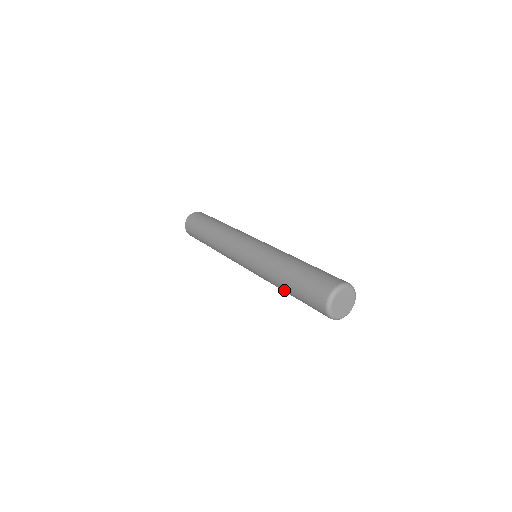
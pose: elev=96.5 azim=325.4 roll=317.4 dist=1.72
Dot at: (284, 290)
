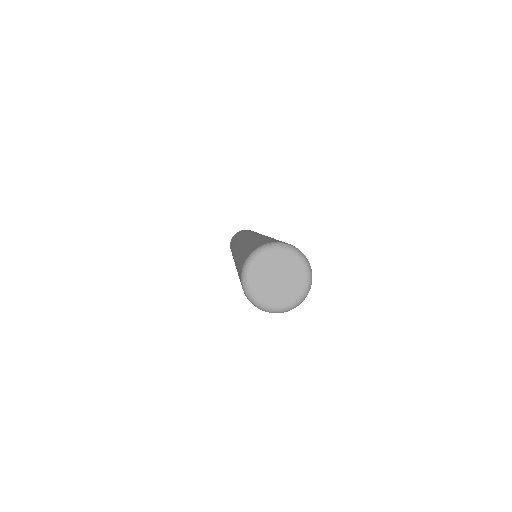
Dot at: occluded
